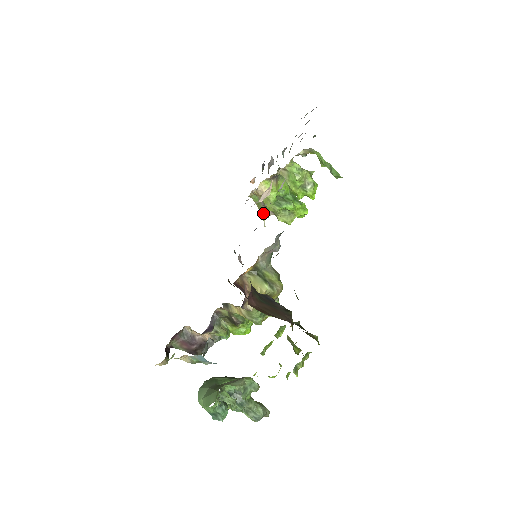
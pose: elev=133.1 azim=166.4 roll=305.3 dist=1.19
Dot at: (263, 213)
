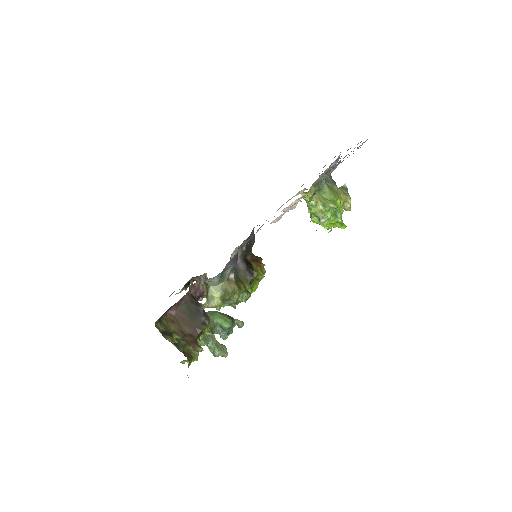
Dot at: occluded
